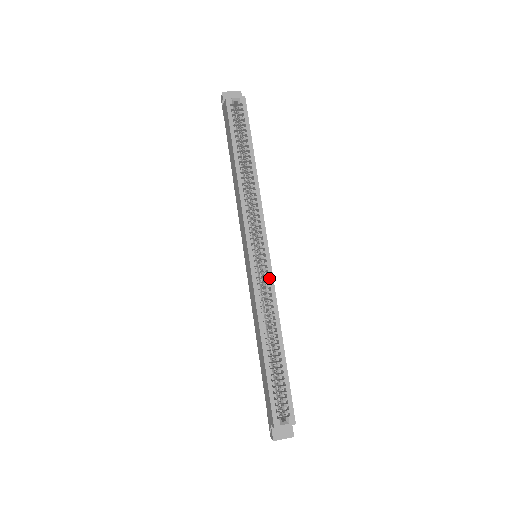
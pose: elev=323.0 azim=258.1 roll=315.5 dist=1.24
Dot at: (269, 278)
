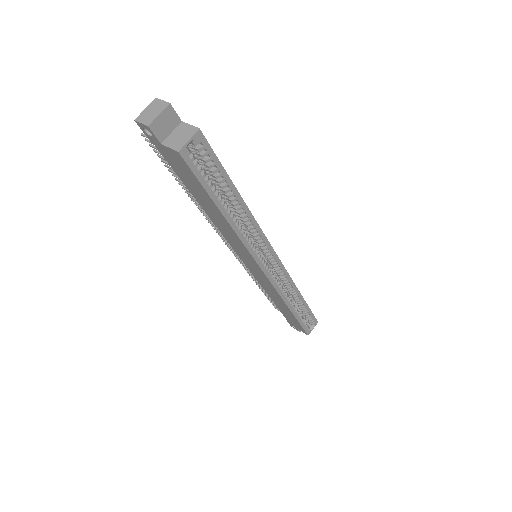
Dot at: (283, 273)
